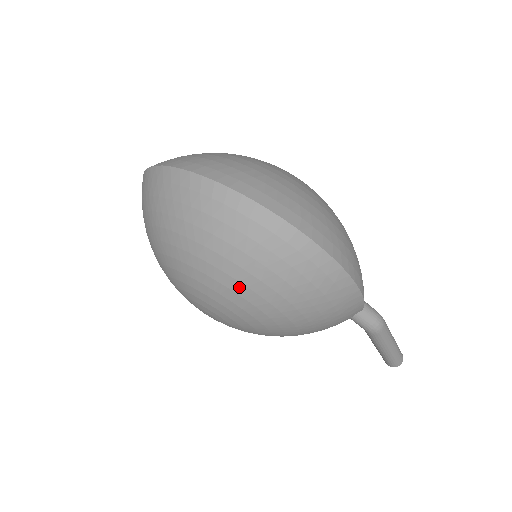
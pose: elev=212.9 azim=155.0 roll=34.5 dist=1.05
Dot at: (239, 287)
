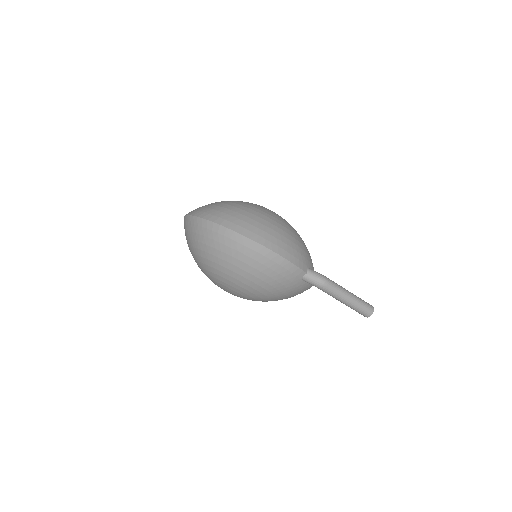
Dot at: (221, 268)
